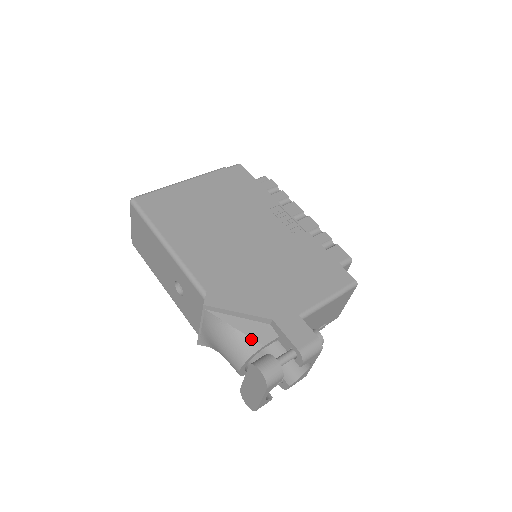
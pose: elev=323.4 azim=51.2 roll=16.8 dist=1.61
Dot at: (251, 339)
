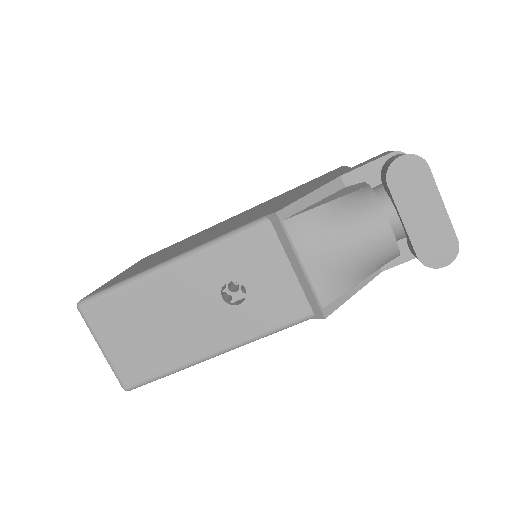
Dot at: (352, 193)
